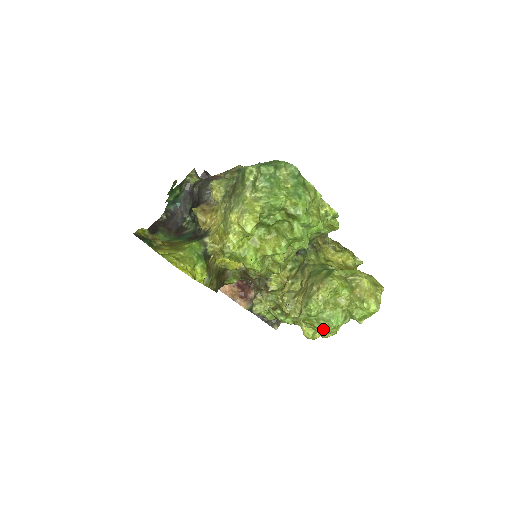
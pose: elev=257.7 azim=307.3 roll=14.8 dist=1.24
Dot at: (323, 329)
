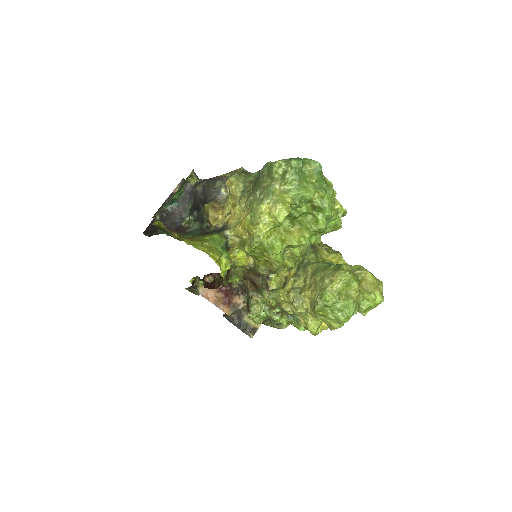
Dot at: (337, 319)
